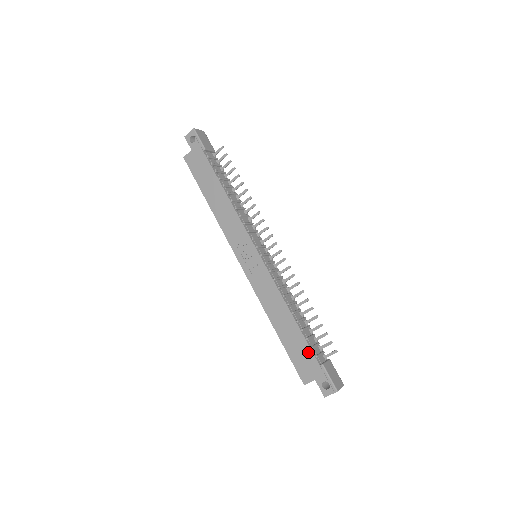
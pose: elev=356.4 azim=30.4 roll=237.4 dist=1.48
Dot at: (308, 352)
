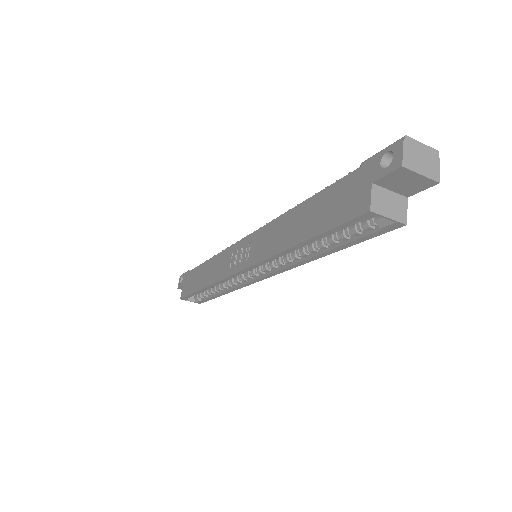
Dot at: (337, 188)
